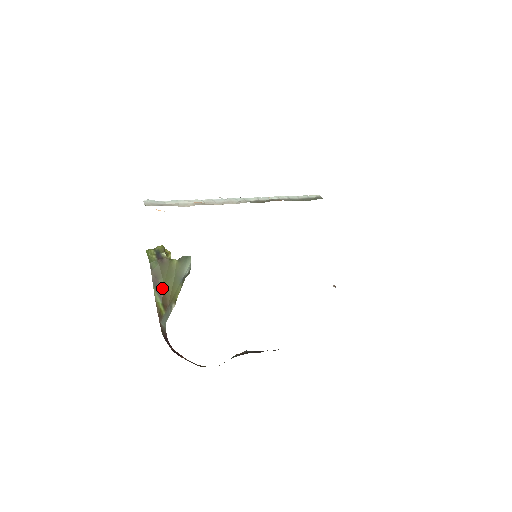
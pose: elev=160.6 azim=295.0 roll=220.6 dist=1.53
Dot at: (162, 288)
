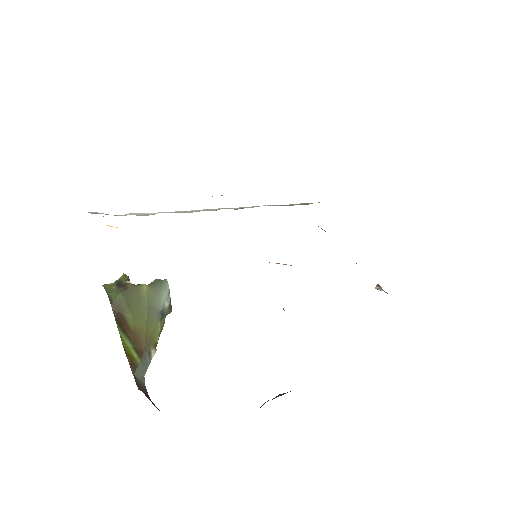
Dot at: (131, 326)
